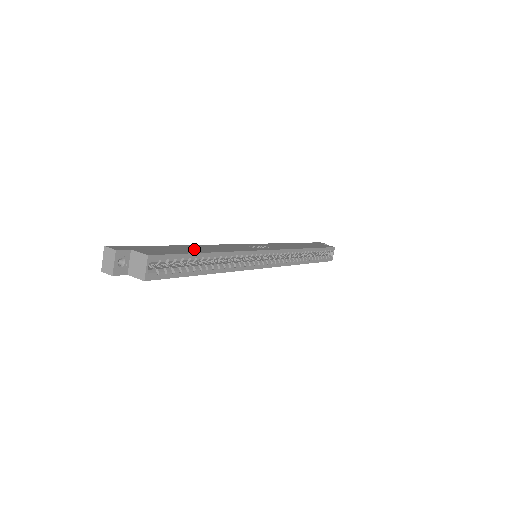
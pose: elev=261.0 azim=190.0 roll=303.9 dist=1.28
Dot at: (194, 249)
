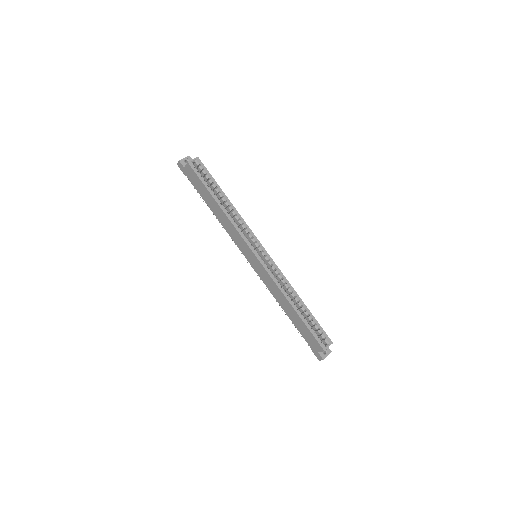
Dot at: occluded
